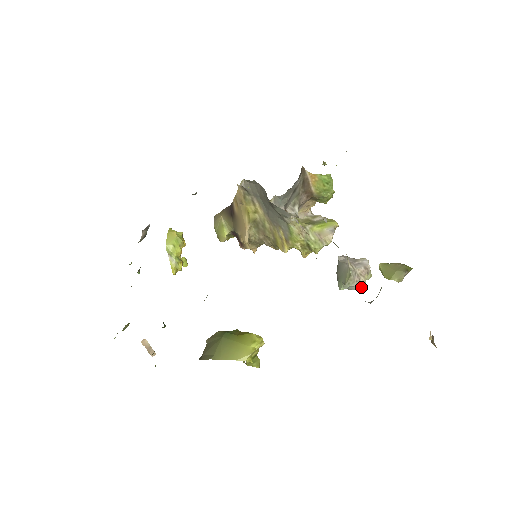
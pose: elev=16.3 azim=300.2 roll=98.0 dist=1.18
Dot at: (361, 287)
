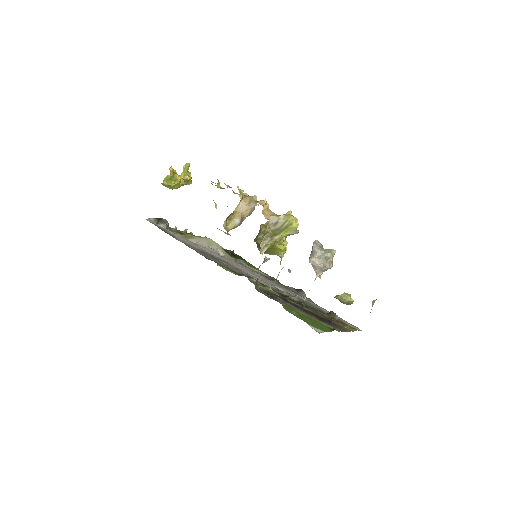
Dot at: occluded
